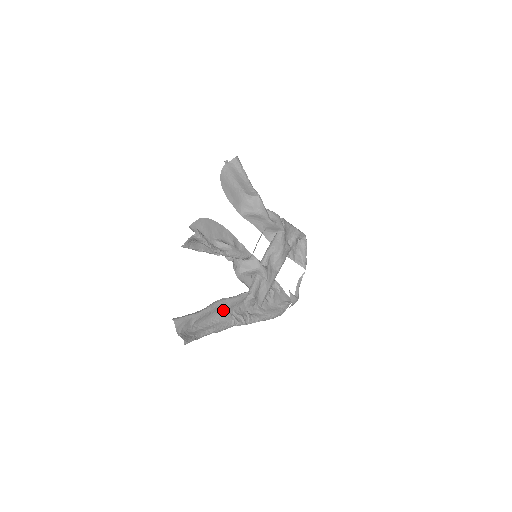
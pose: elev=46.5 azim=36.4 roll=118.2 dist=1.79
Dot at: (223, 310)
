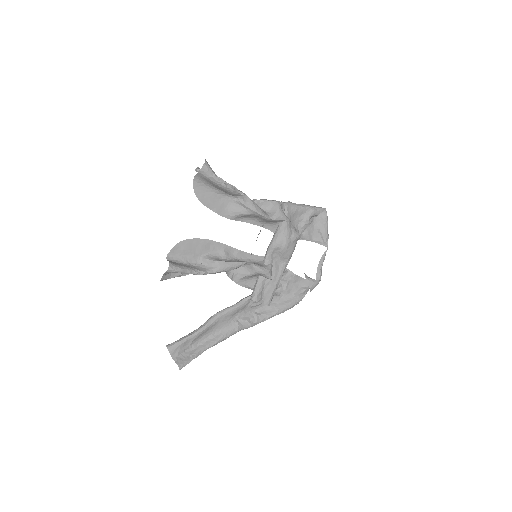
Dot at: (223, 321)
